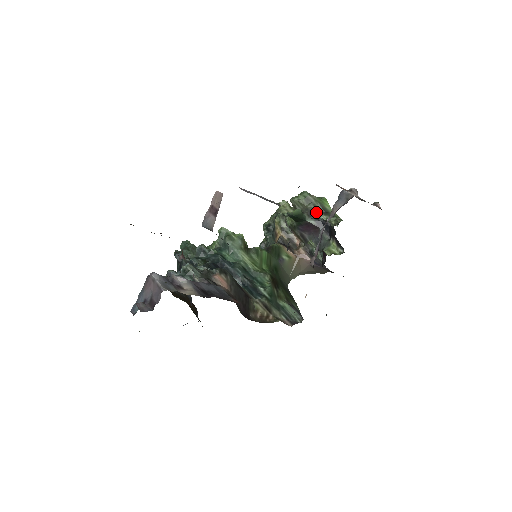
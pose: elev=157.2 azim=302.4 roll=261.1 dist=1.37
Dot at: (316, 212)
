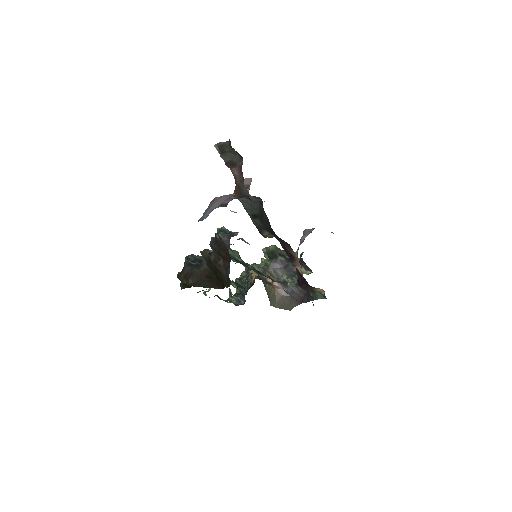
Dot at: (283, 255)
